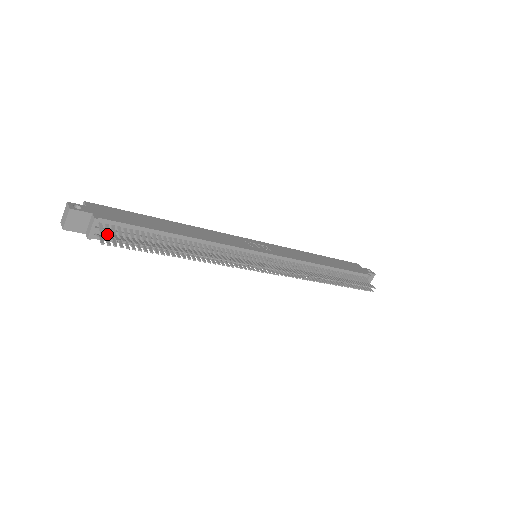
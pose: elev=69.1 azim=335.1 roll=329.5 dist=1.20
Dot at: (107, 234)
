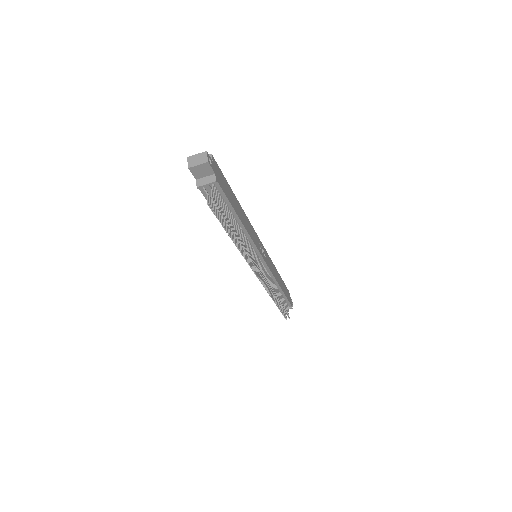
Dot at: (214, 198)
